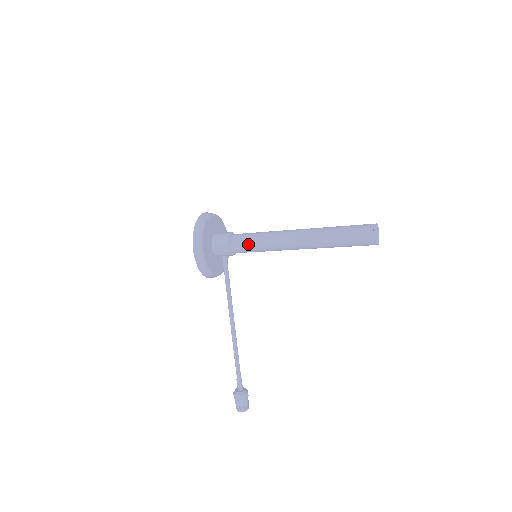
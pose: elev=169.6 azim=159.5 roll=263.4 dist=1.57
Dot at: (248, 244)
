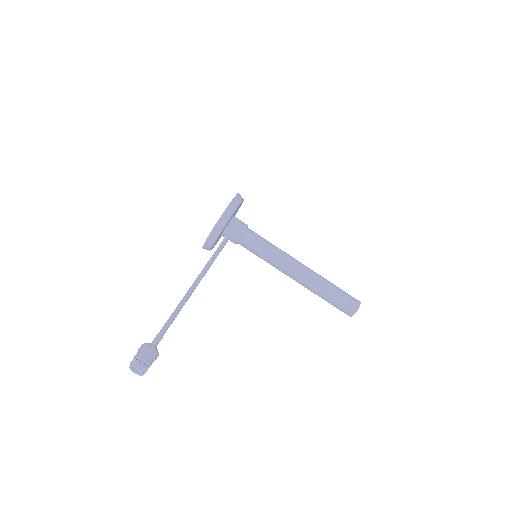
Dot at: (262, 241)
